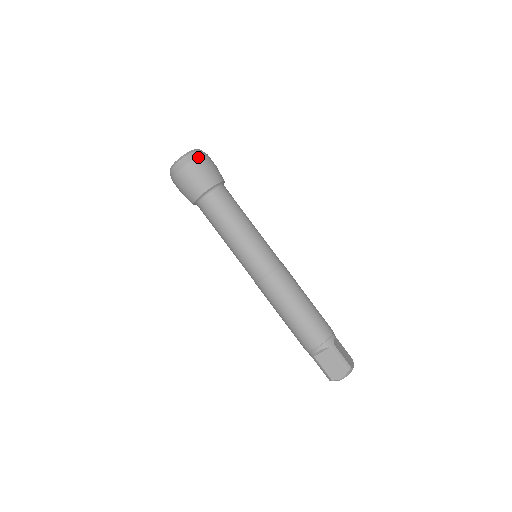
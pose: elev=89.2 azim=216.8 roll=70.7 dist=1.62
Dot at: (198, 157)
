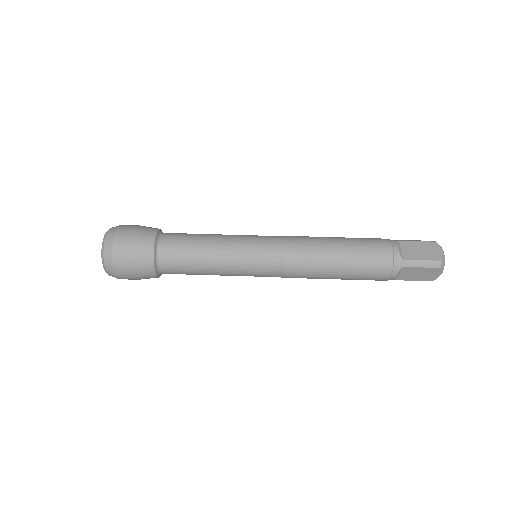
Dot at: occluded
